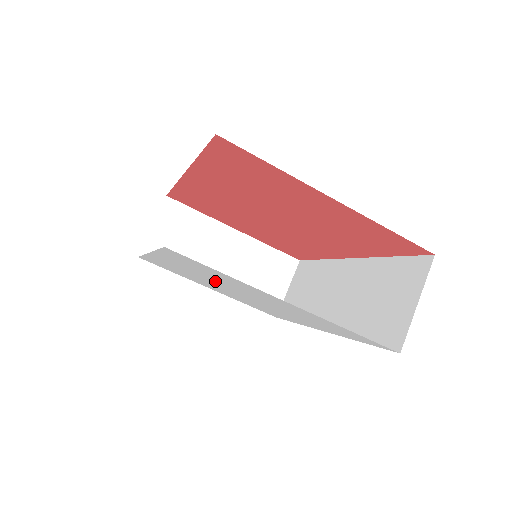
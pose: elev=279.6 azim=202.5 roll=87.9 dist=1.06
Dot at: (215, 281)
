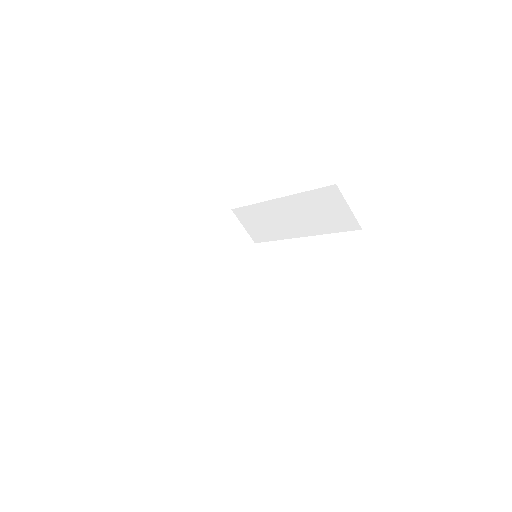
Dot at: occluded
